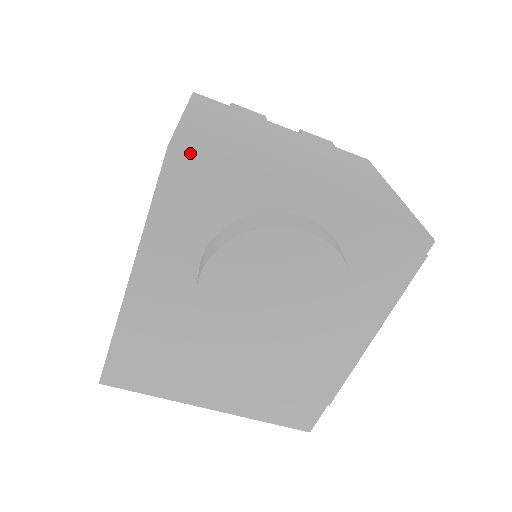
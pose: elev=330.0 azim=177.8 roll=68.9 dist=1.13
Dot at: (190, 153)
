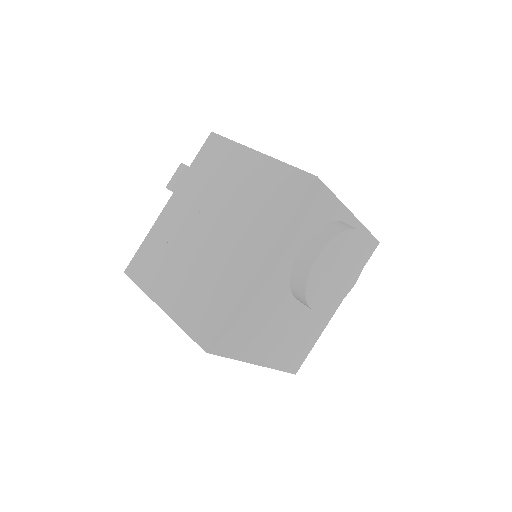
Dot at: occluded
